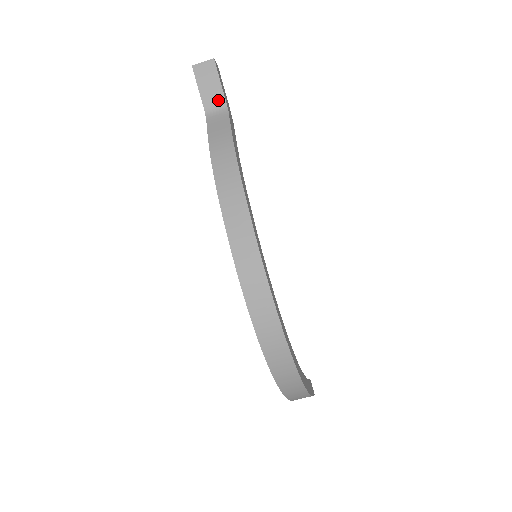
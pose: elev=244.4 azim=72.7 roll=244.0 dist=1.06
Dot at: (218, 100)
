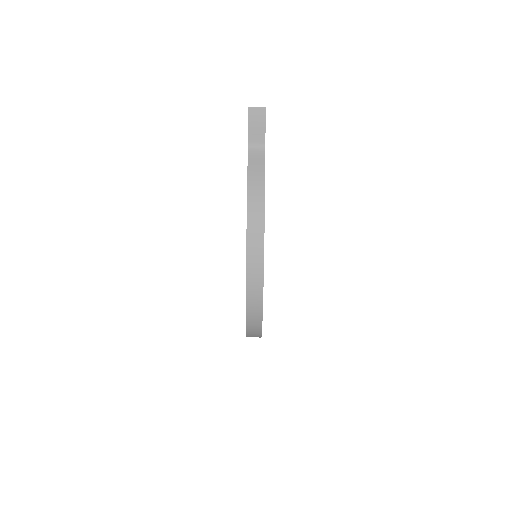
Dot at: (260, 139)
